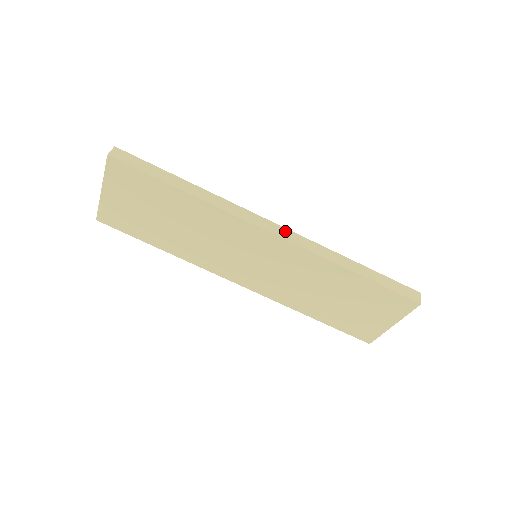
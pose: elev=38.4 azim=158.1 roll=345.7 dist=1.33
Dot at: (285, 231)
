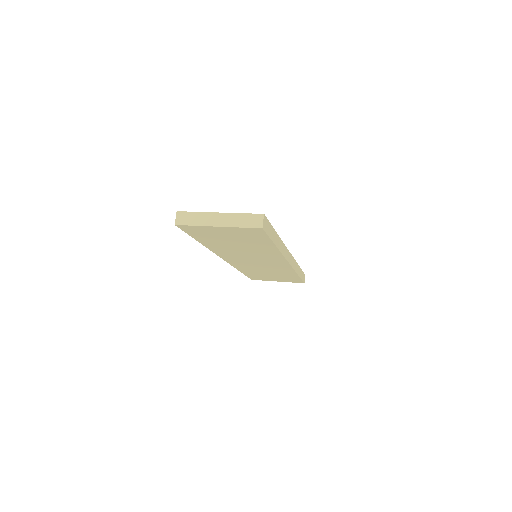
Dot at: (291, 257)
